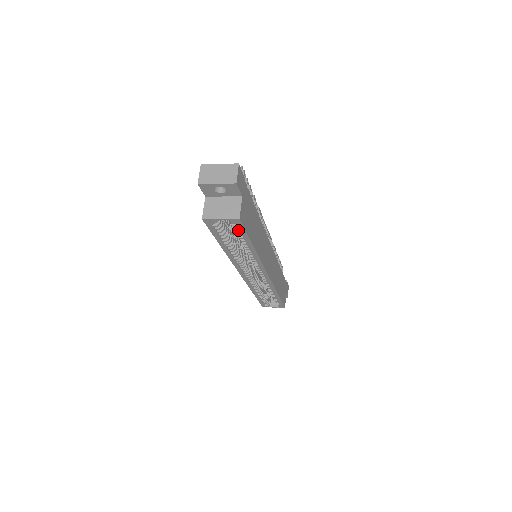
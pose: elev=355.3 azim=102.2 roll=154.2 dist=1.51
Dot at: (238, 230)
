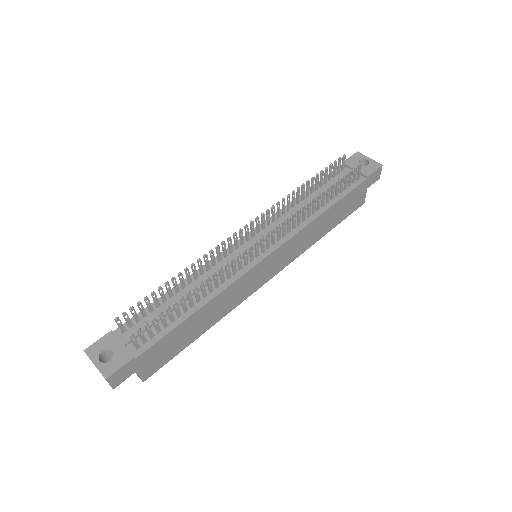
Dot at: occluded
